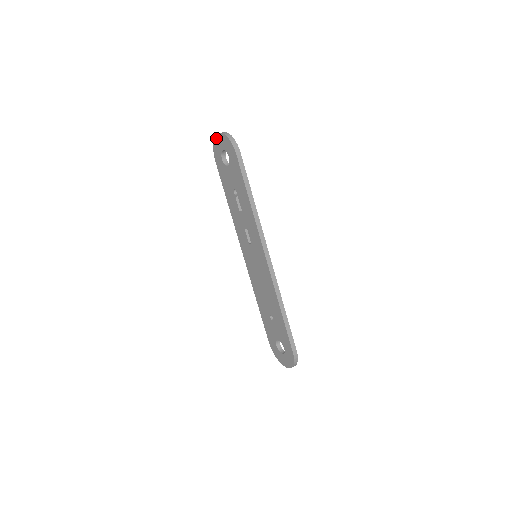
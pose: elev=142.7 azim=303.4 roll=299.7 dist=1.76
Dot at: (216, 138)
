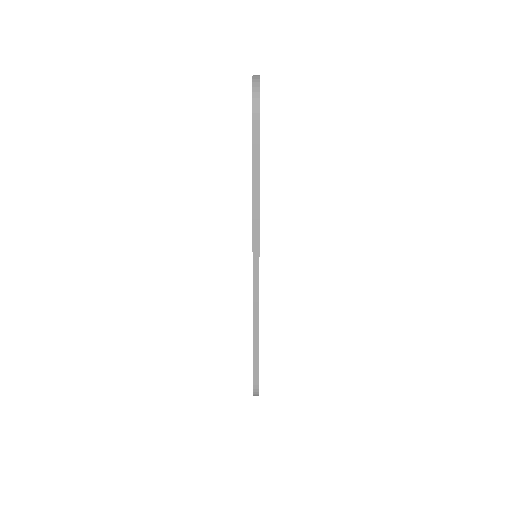
Dot at: occluded
